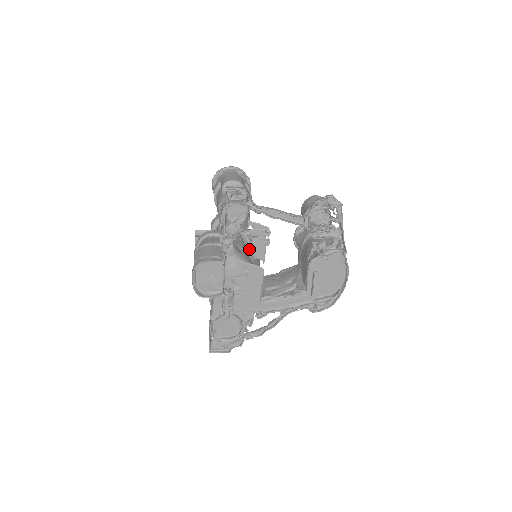
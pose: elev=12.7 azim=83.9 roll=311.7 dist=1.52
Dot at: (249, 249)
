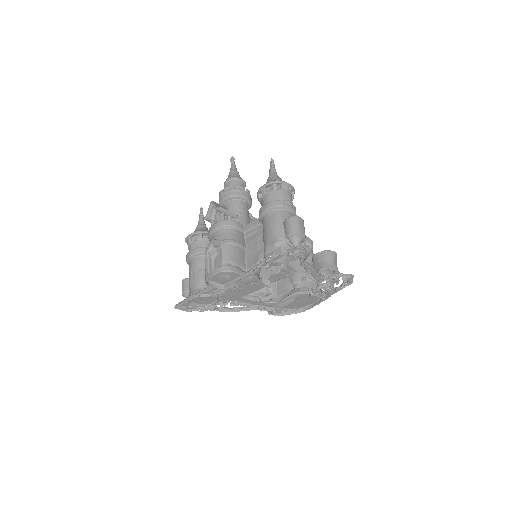
Dot at: (270, 275)
